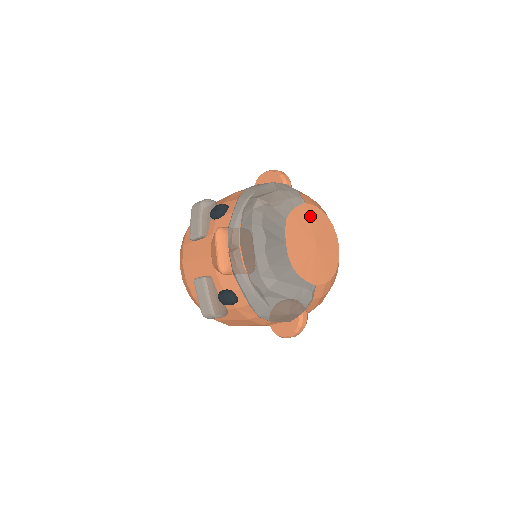
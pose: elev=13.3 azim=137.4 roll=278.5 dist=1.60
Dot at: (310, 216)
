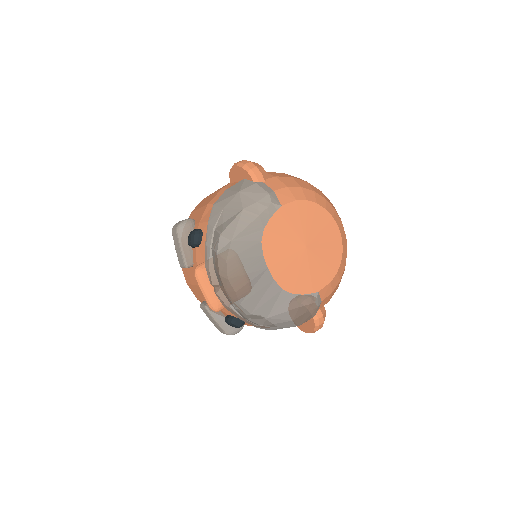
Dot at: (291, 218)
